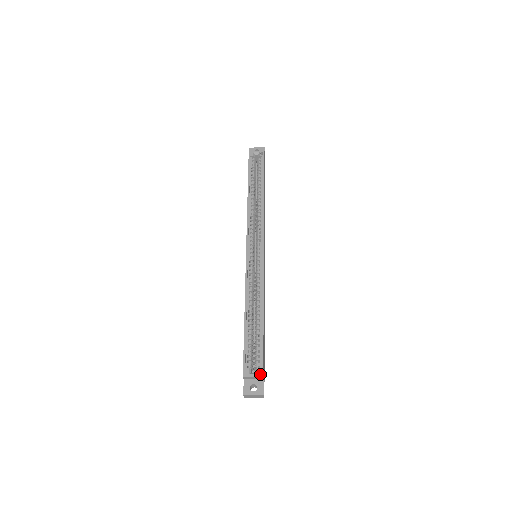
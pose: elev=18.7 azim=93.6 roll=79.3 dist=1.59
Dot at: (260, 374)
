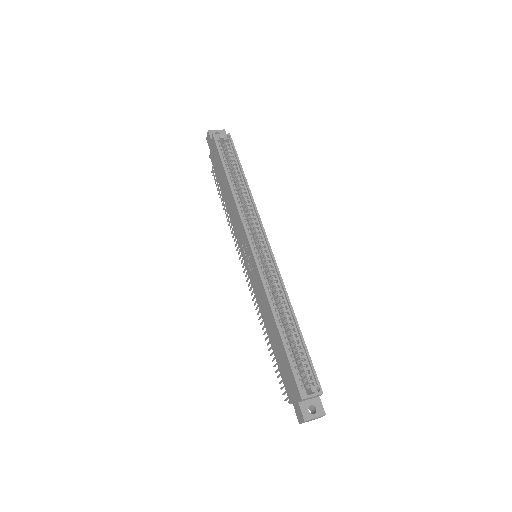
Dot at: (319, 392)
